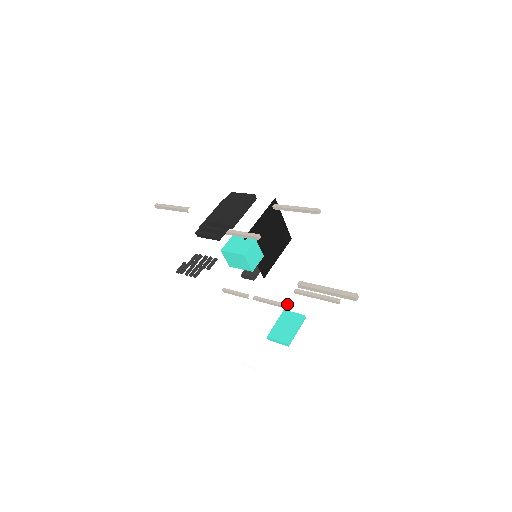
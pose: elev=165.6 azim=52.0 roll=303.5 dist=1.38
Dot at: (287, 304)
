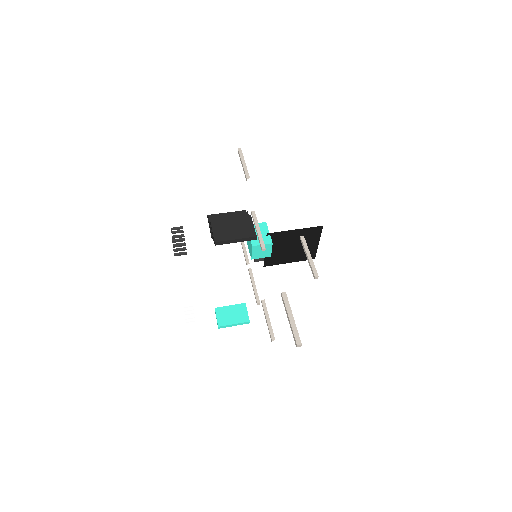
Dot at: occluded
